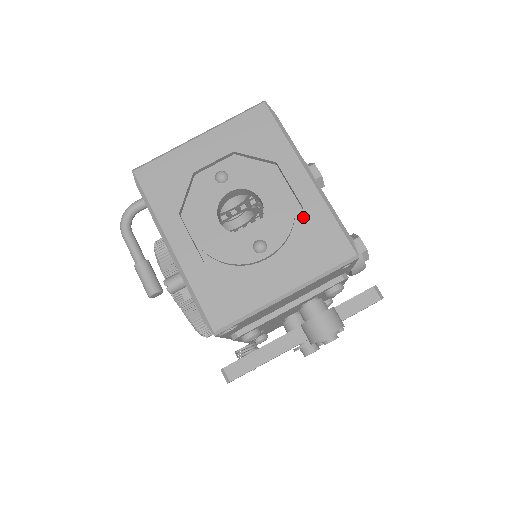
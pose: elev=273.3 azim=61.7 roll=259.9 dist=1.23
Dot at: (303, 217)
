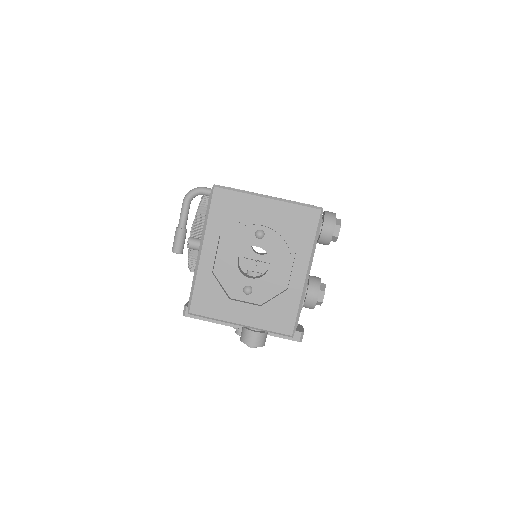
Dot at: (283, 294)
